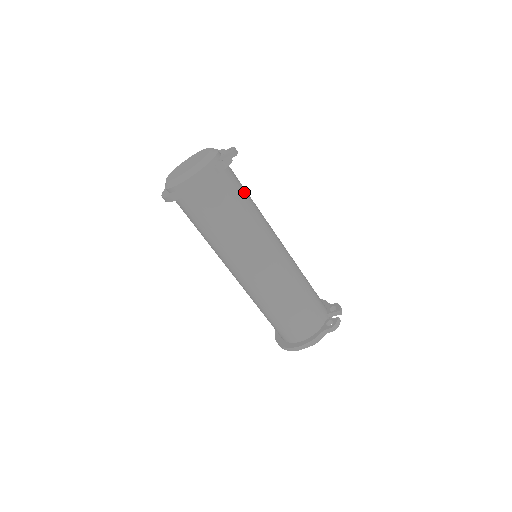
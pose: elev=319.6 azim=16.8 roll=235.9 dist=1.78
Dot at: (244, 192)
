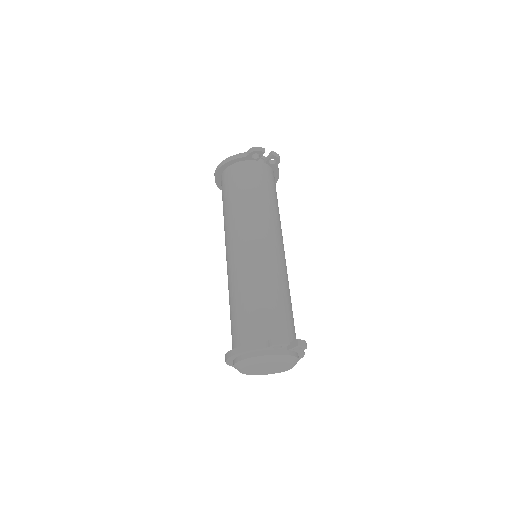
Dot at: (269, 189)
